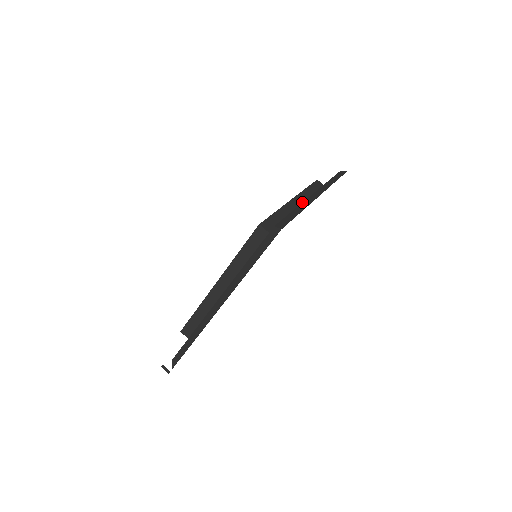
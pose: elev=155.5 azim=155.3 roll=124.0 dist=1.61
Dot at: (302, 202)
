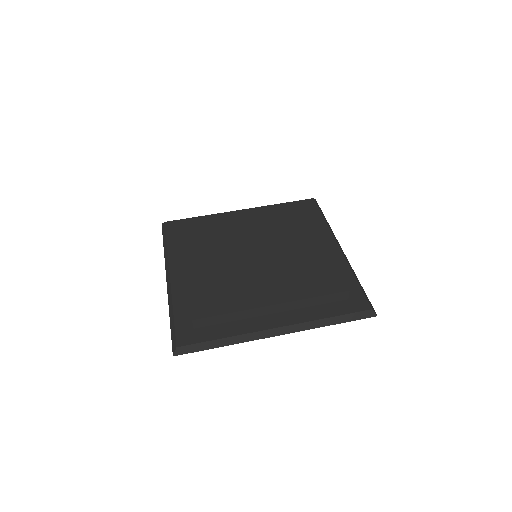
Dot at: (245, 334)
